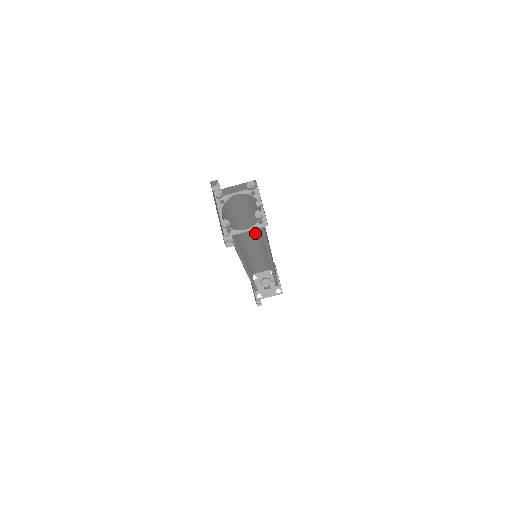
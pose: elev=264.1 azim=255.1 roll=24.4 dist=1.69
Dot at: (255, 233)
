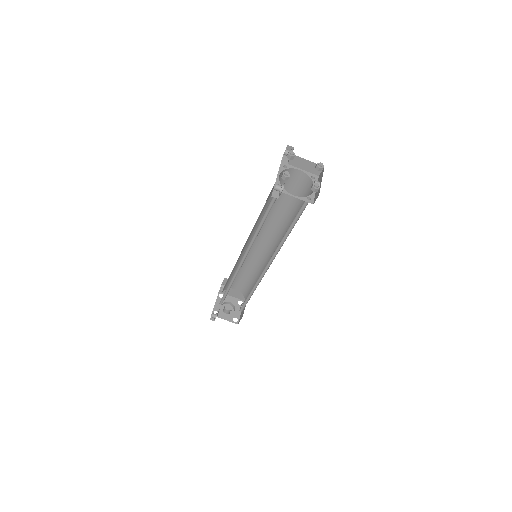
Dot at: (271, 233)
